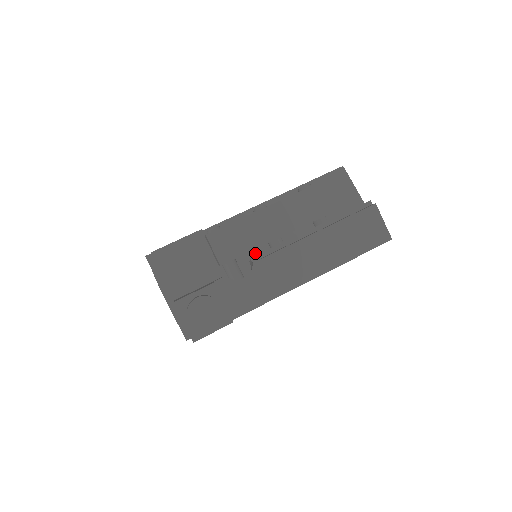
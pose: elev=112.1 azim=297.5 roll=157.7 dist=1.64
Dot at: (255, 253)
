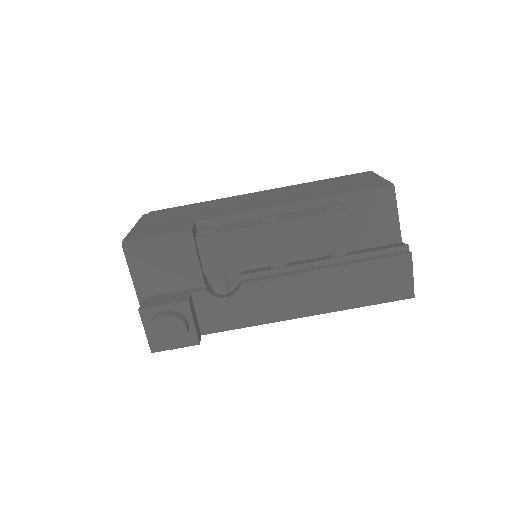
Dot at: occluded
